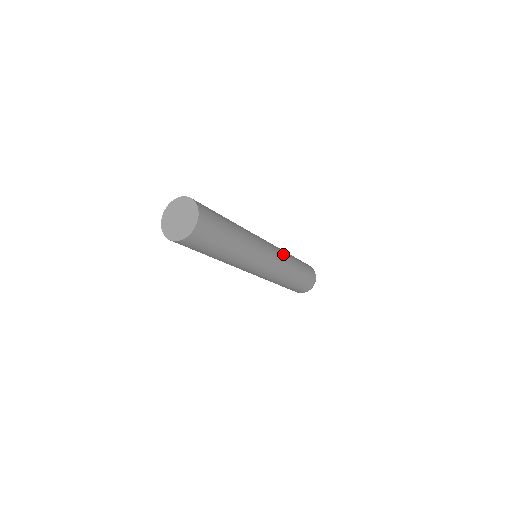
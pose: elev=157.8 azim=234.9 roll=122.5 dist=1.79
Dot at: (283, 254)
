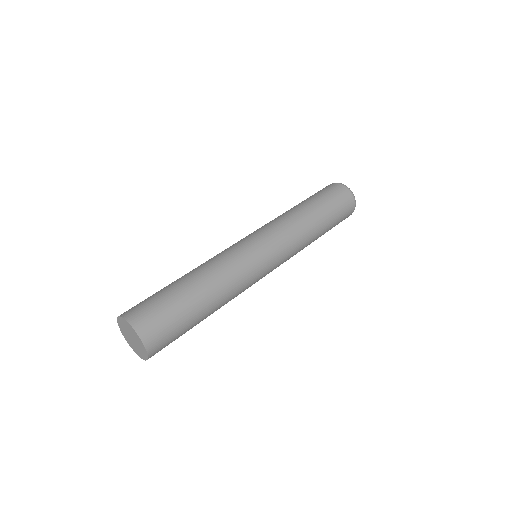
Dot at: (291, 238)
